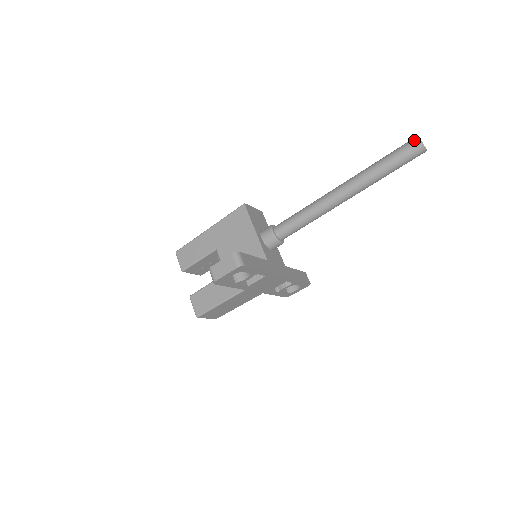
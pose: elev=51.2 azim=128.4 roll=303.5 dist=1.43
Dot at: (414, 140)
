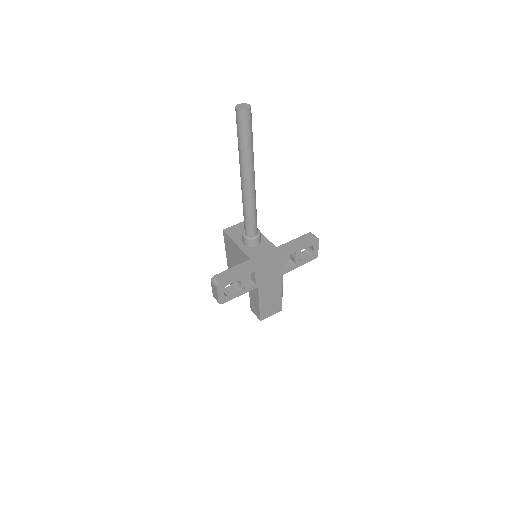
Dot at: occluded
